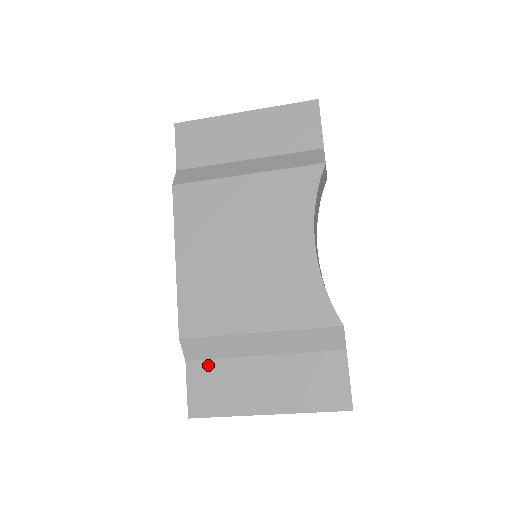
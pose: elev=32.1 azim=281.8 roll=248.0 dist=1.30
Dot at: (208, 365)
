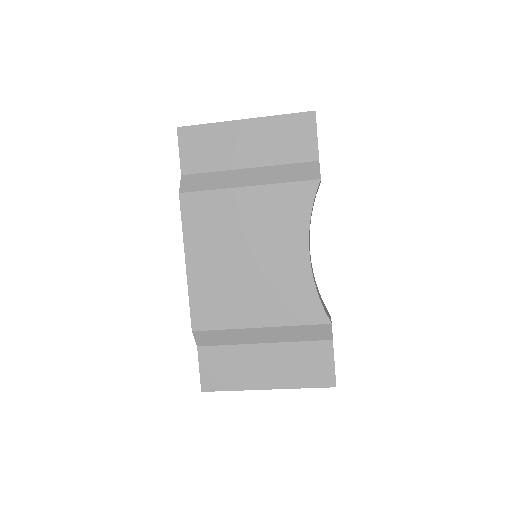
Dot at: (217, 350)
